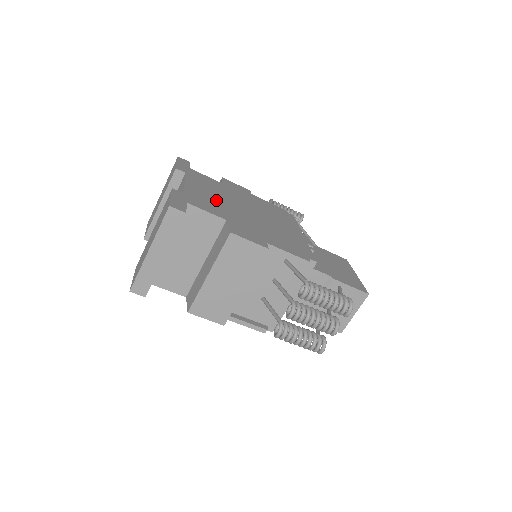
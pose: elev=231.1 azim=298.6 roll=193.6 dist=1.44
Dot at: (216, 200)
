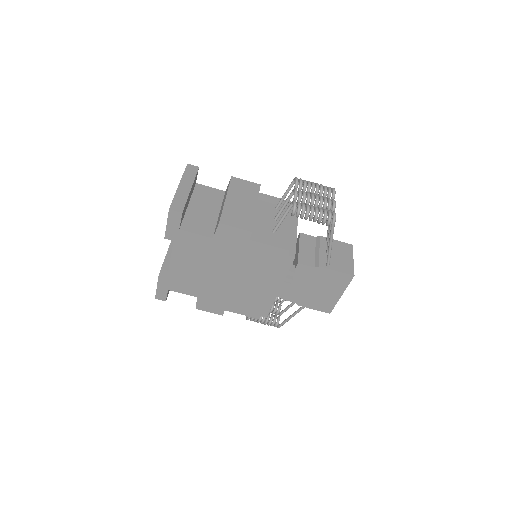
Dot at: occluded
